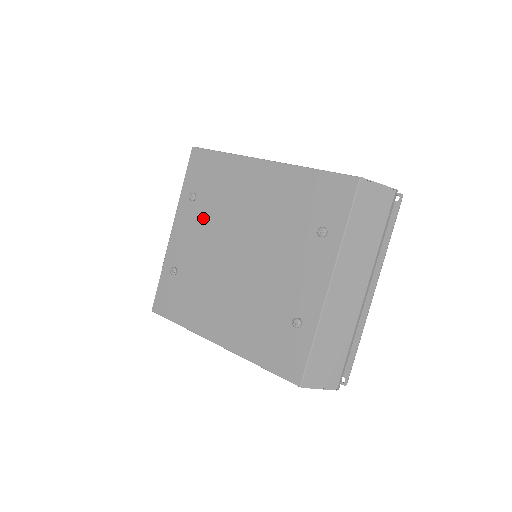
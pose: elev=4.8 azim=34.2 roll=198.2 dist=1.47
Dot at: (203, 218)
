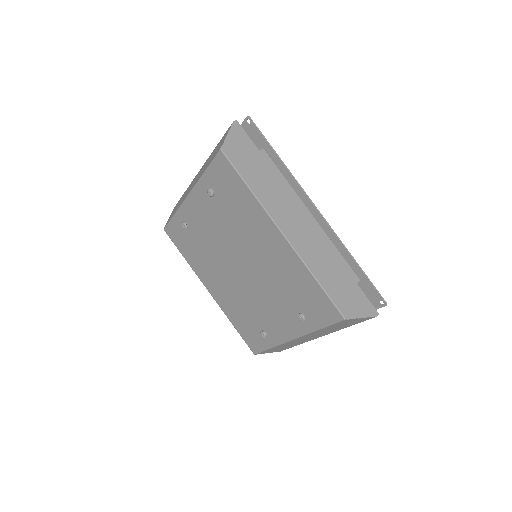
Dot at: (217, 216)
